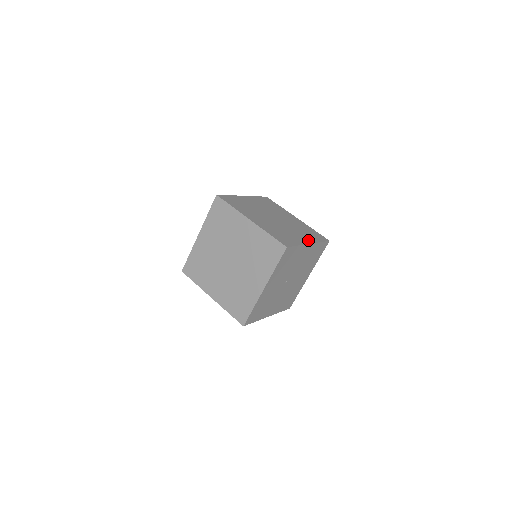
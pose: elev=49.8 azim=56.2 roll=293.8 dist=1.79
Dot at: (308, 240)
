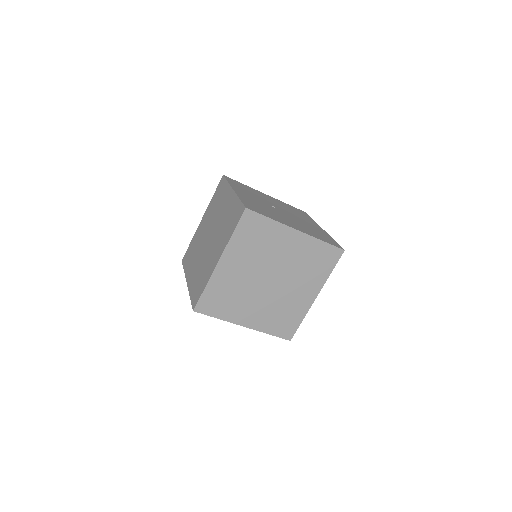
Dot at: occluded
